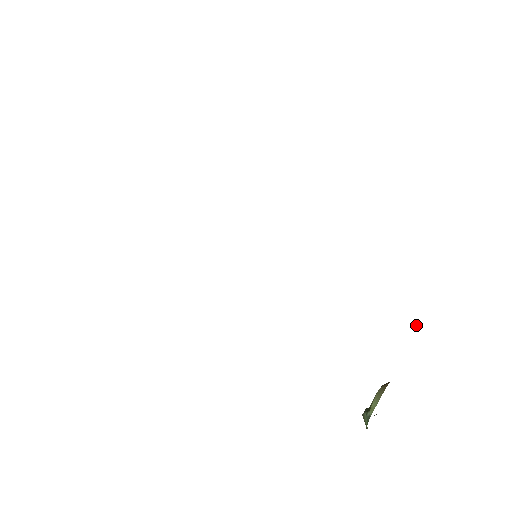
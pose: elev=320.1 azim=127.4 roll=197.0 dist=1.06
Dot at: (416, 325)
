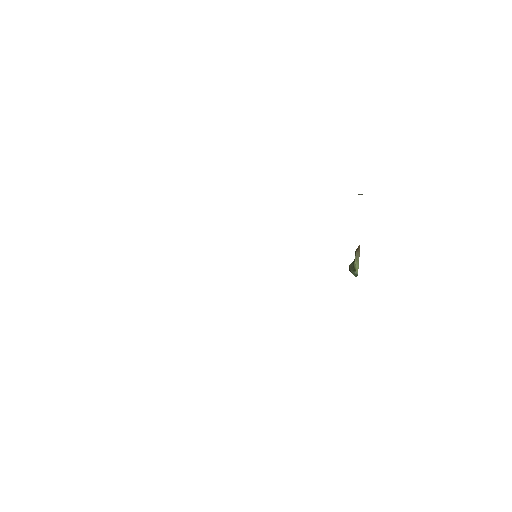
Dot at: occluded
